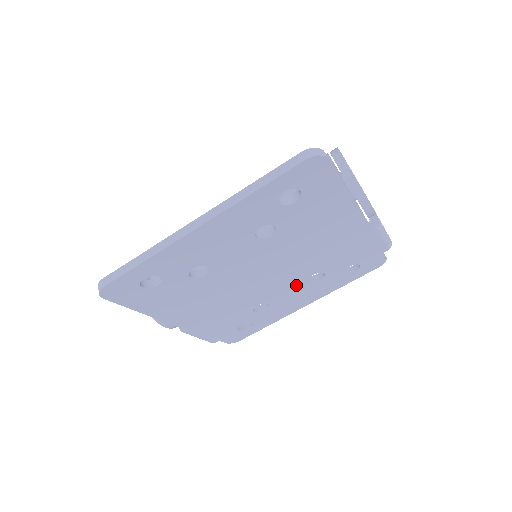
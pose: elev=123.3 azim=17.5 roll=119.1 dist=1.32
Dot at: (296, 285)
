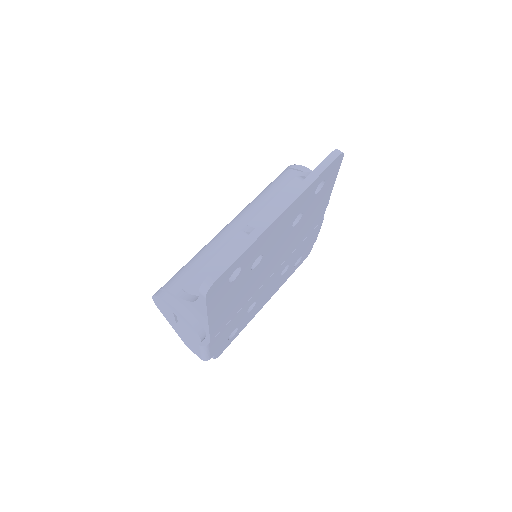
Dot at: (275, 279)
